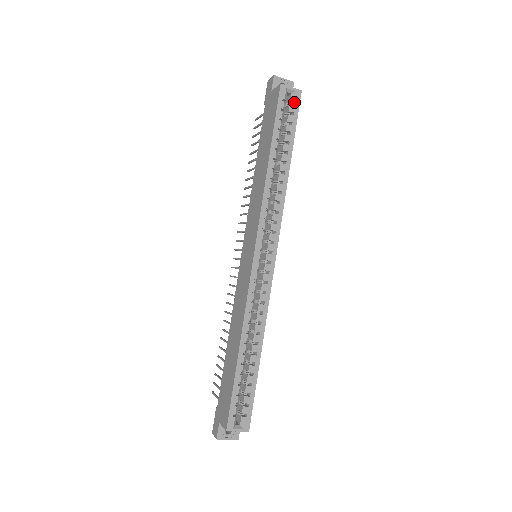
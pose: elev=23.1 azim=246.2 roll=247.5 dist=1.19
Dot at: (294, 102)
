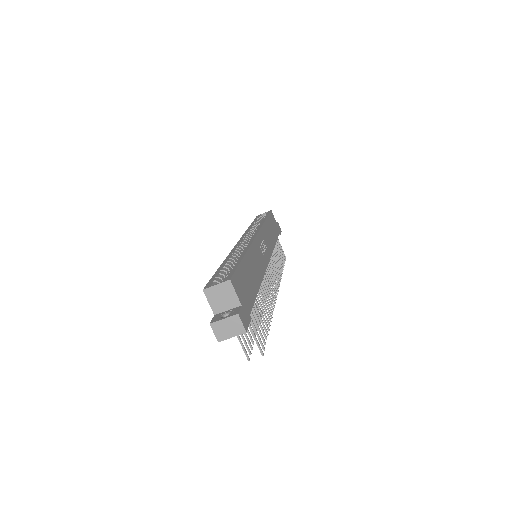
Dot at: occluded
